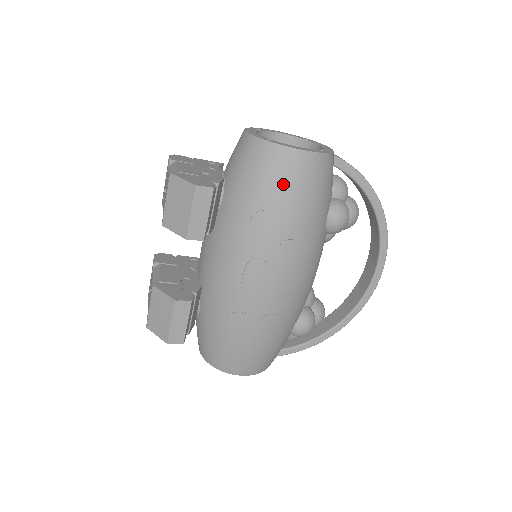
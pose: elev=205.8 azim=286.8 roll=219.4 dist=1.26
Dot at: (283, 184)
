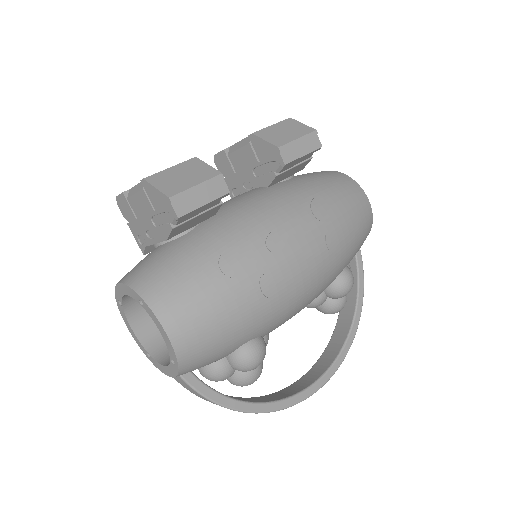
Dot at: (352, 202)
